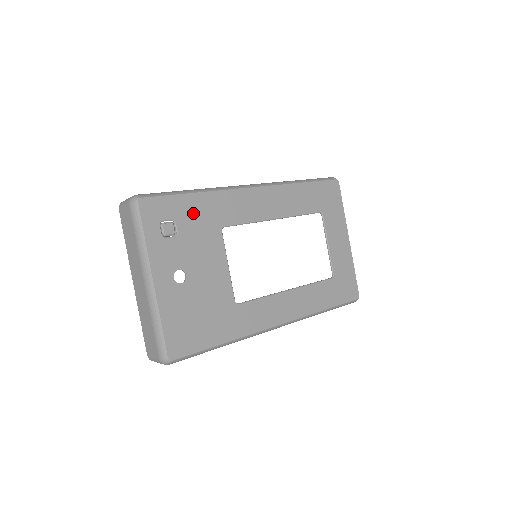
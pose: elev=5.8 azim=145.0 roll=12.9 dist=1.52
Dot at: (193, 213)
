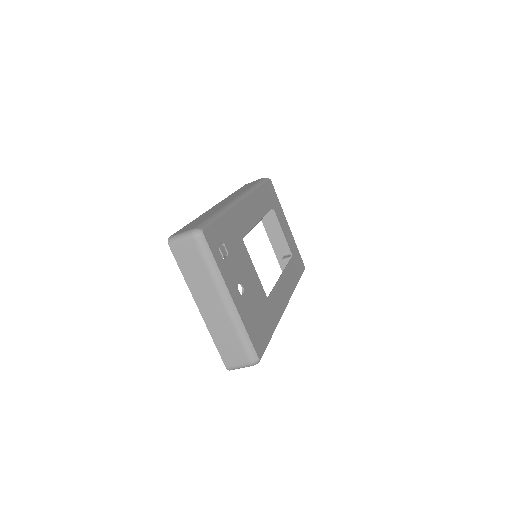
Dot at: (228, 232)
